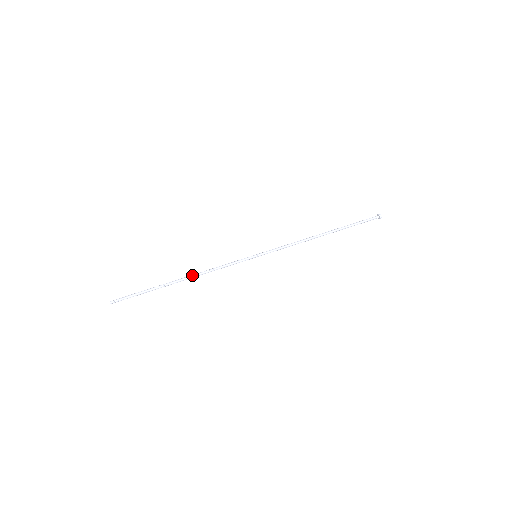
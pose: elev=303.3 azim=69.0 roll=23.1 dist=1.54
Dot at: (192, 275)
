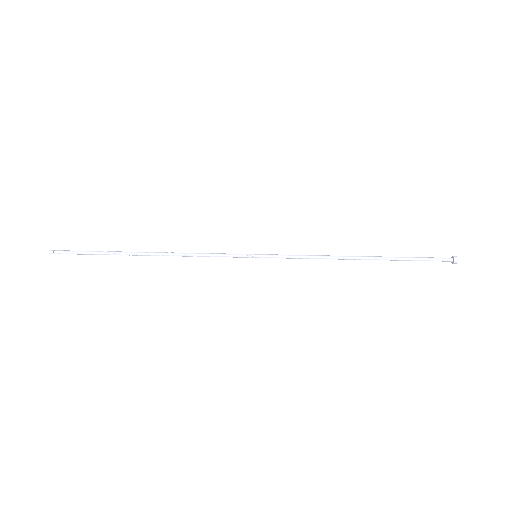
Dot at: (162, 254)
